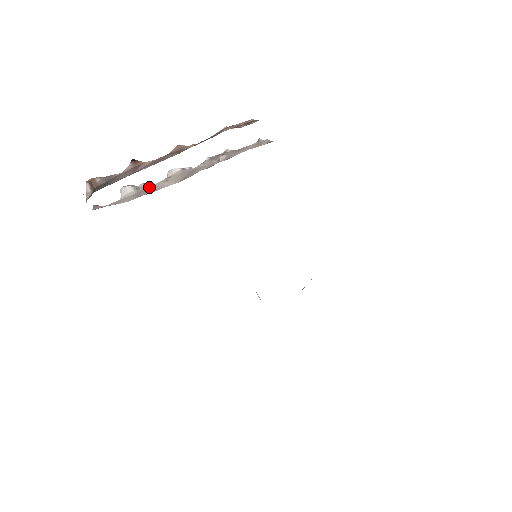
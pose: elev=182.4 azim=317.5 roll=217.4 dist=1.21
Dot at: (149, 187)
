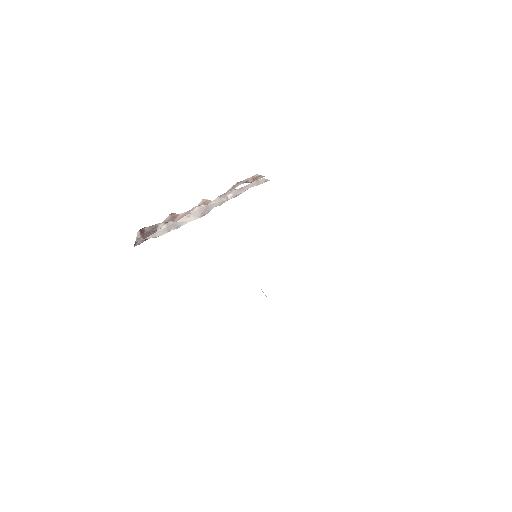
Dot at: (176, 222)
